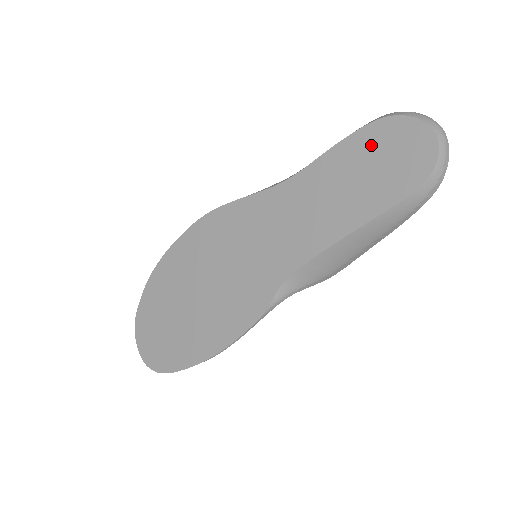
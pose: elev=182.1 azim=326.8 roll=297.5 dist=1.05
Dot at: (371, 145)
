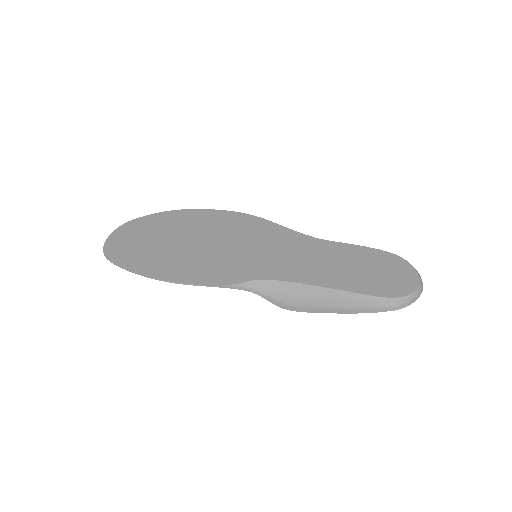
Dot at: (380, 261)
